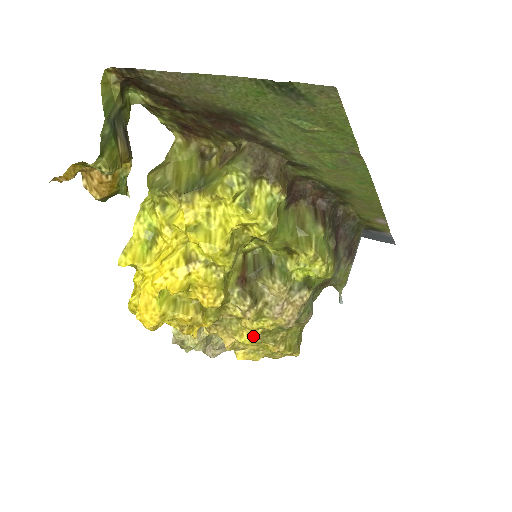
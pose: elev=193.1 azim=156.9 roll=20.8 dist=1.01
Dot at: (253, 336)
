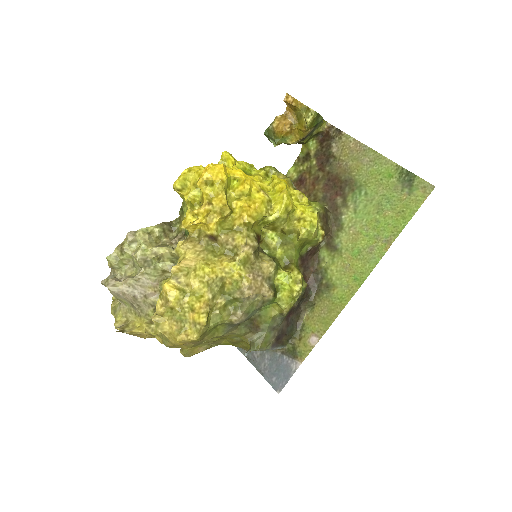
Dot at: (215, 272)
